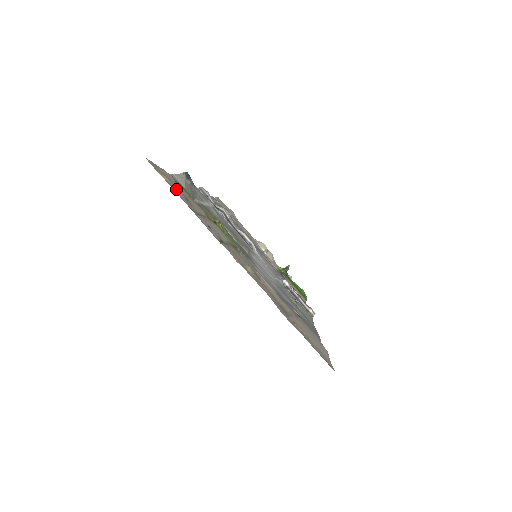
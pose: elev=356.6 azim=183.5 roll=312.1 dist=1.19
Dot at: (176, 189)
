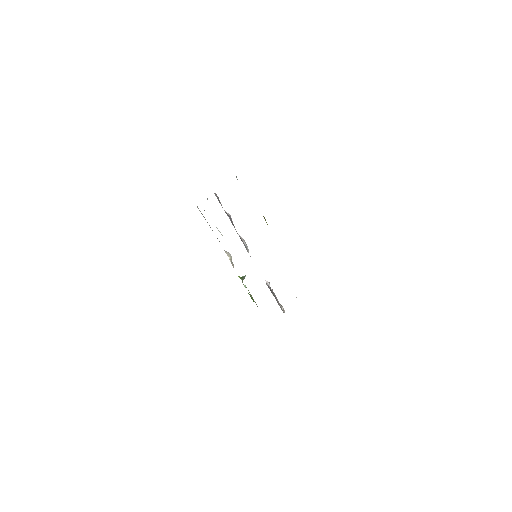
Dot at: occluded
